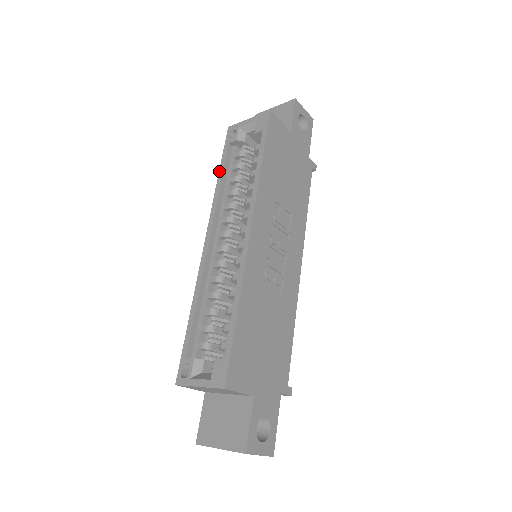
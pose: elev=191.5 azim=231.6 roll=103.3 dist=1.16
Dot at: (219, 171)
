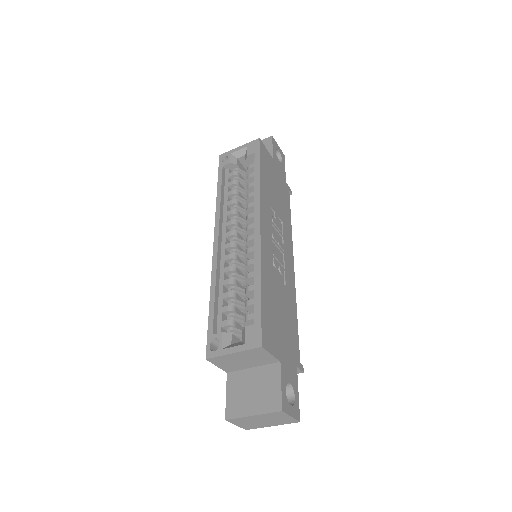
Dot at: (217, 187)
